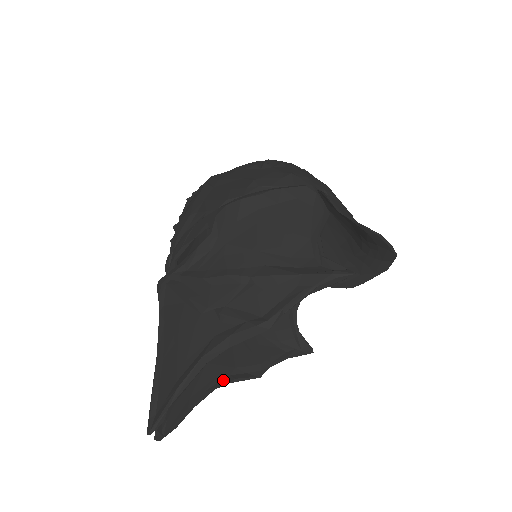
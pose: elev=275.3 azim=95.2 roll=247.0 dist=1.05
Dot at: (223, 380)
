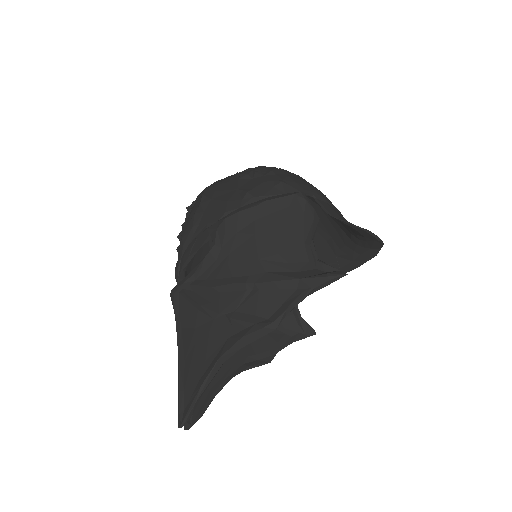
Dot at: (238, 369)
